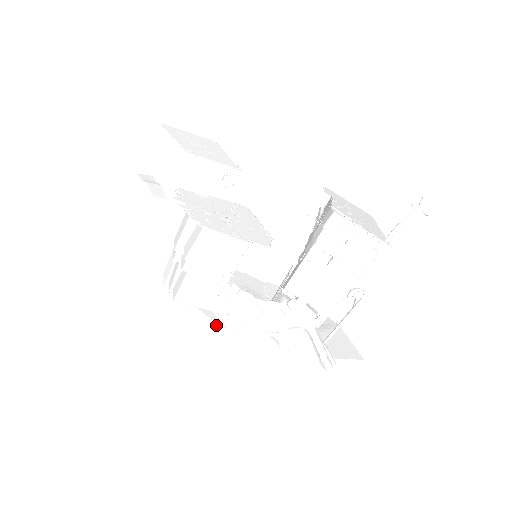
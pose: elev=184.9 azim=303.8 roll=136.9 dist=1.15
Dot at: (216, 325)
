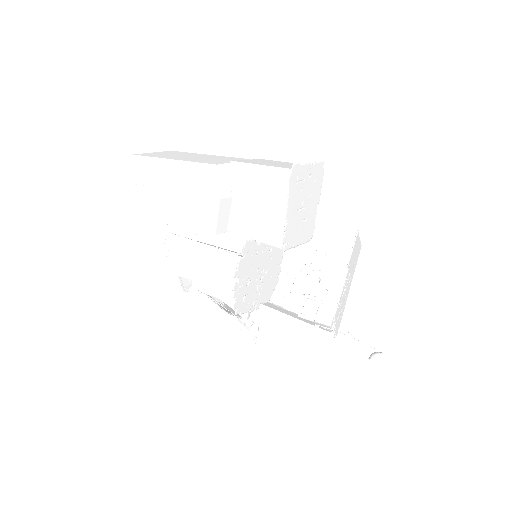
Dot at: (185, 290)
